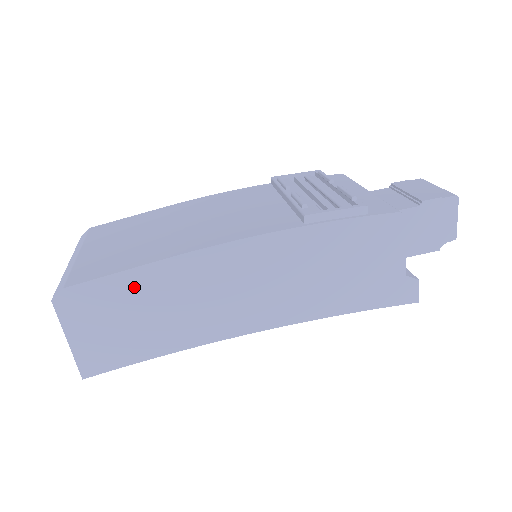
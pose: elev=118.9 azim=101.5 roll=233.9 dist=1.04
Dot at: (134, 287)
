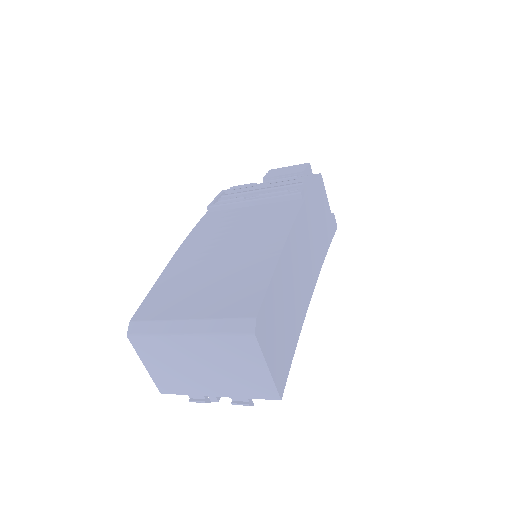
Dot at: (277, 290)
